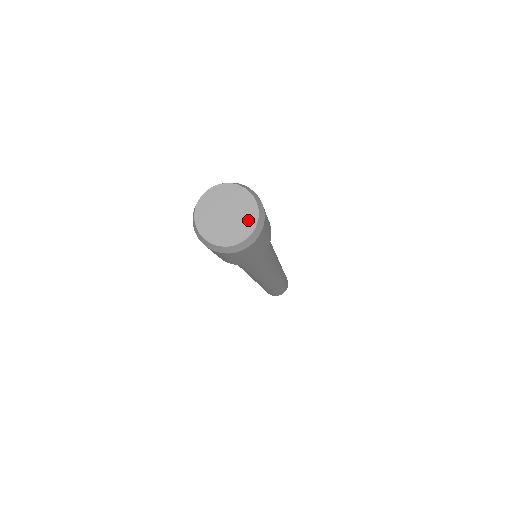
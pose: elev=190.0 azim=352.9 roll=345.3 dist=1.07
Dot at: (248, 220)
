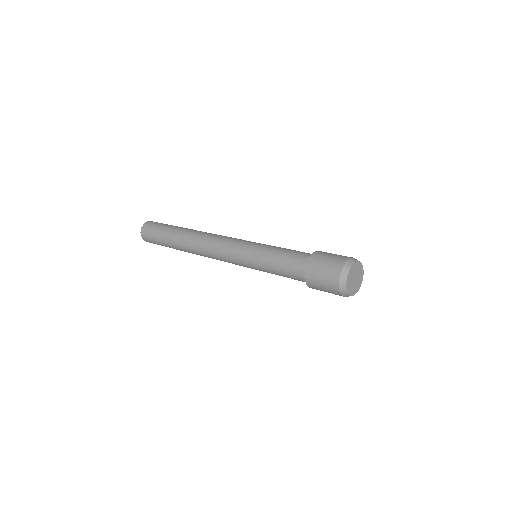
Dot at: (359, 285)
